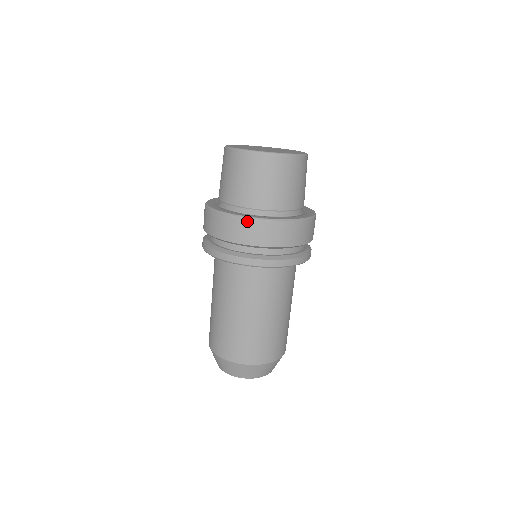
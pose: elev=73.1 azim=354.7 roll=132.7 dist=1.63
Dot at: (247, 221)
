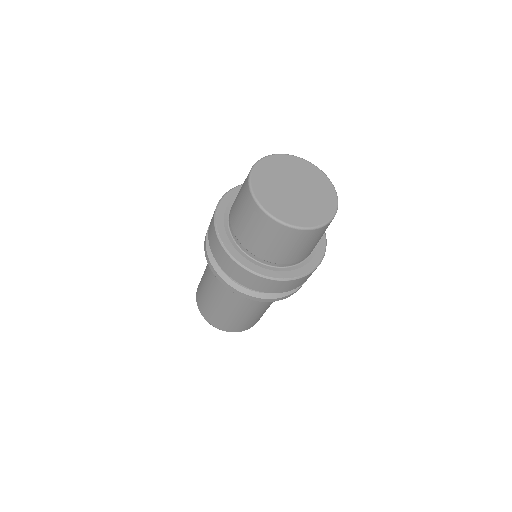
Dot at: (224, 252)
